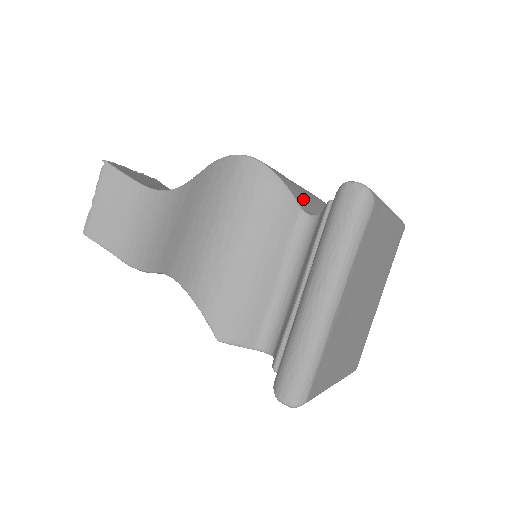
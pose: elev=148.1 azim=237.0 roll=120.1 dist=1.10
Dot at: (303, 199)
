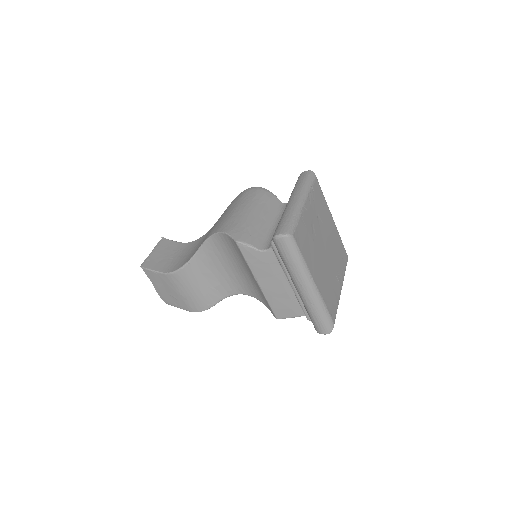
Dot at: occluded
